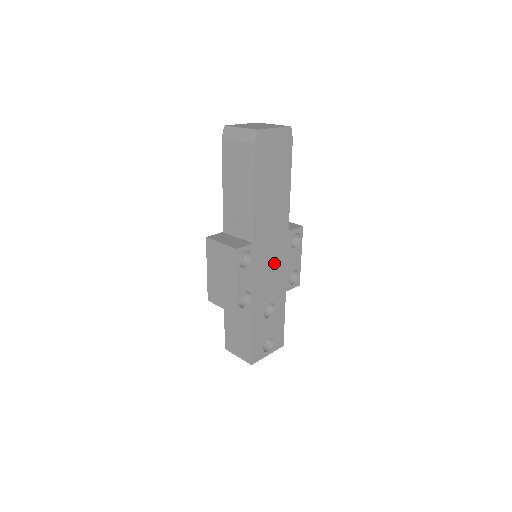
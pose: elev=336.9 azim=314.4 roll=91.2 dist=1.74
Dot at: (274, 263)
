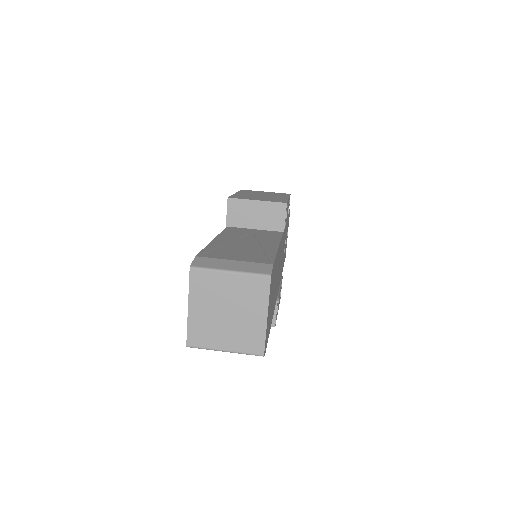
Dot at: (282, 251)
